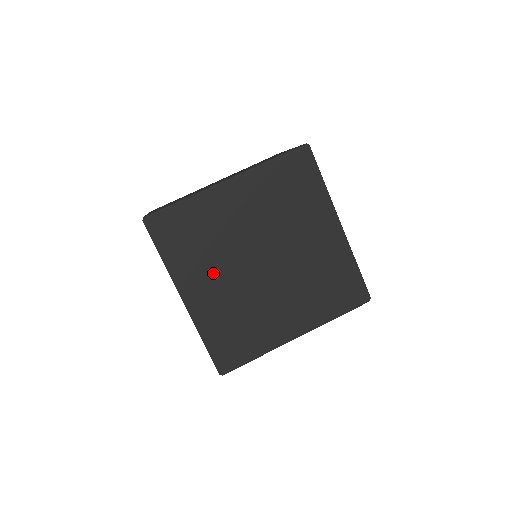
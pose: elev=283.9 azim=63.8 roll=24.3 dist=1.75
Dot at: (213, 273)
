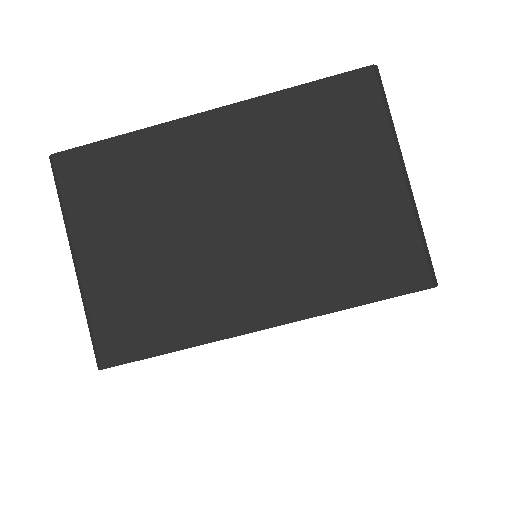
Dot at: occluded
